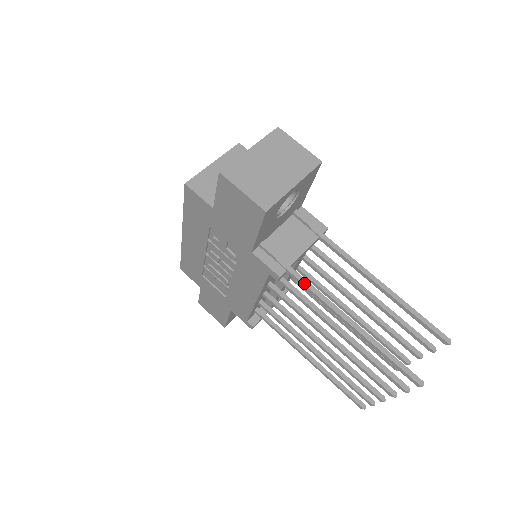
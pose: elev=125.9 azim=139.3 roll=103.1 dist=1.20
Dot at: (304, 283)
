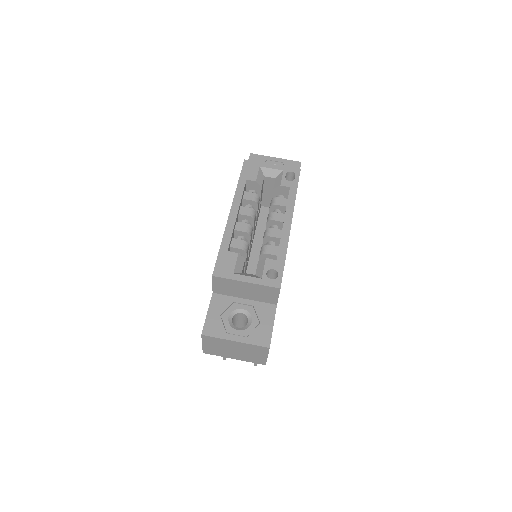
Dot at: occluded
